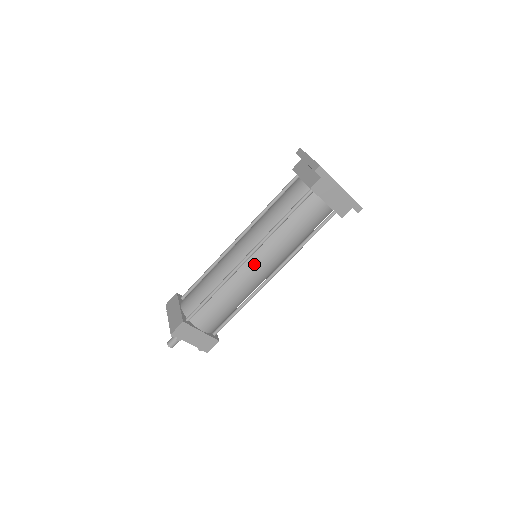
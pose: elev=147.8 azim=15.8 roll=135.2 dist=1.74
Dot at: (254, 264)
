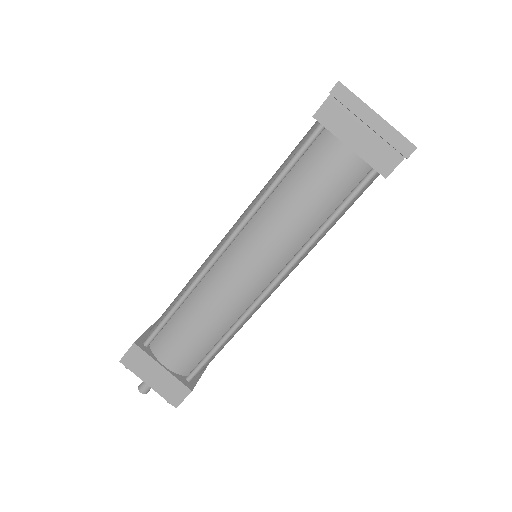
Dot at: (277, 285)
